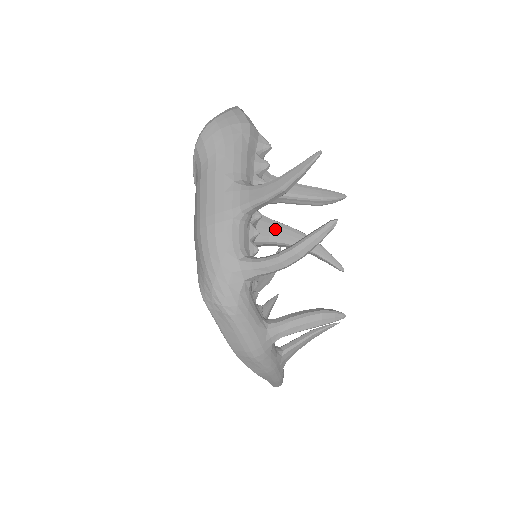
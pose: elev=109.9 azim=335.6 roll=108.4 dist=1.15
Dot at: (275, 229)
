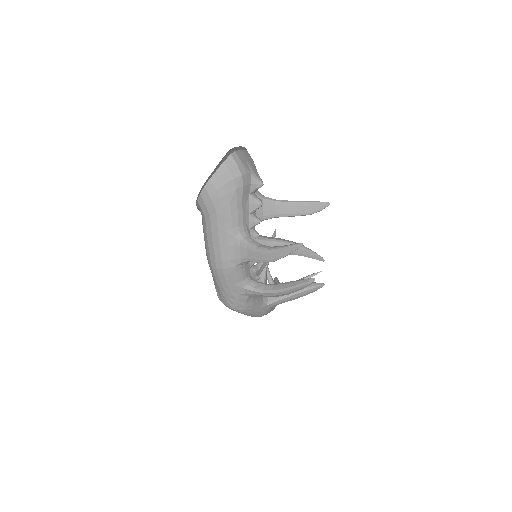
Dot at: occluded
